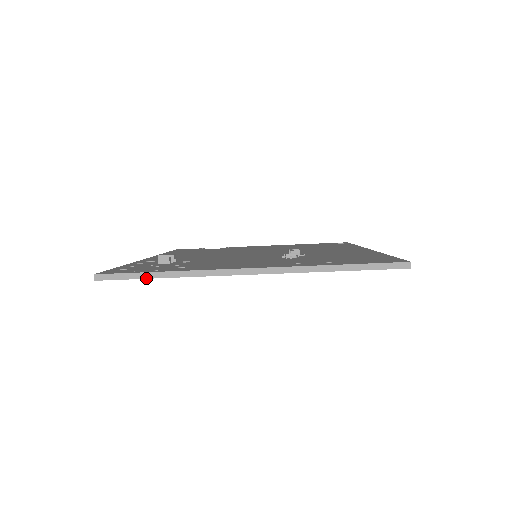
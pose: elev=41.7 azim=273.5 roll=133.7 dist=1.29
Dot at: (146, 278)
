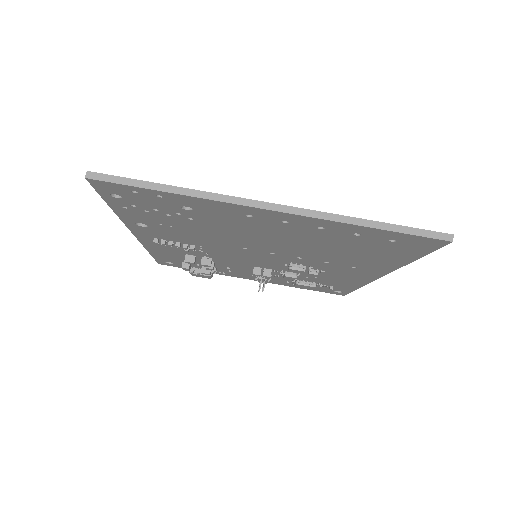
Dot at: (148, 188)
